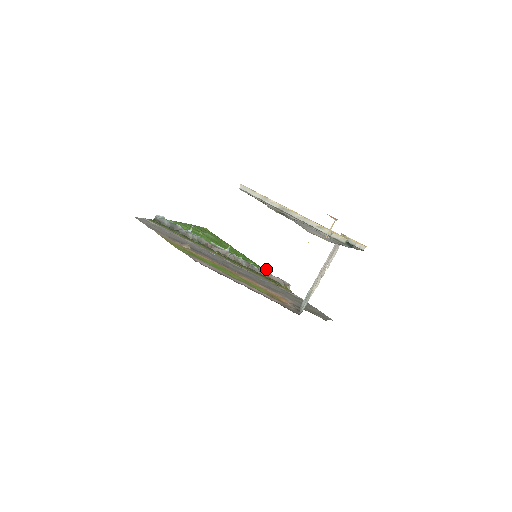
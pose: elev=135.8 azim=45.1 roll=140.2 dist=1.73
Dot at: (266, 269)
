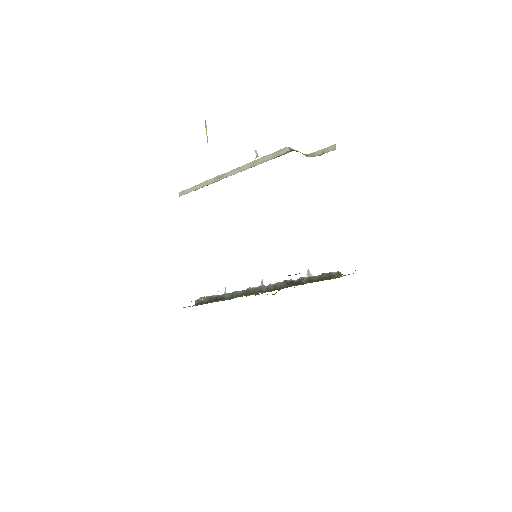
Dot at: (307, 275)
